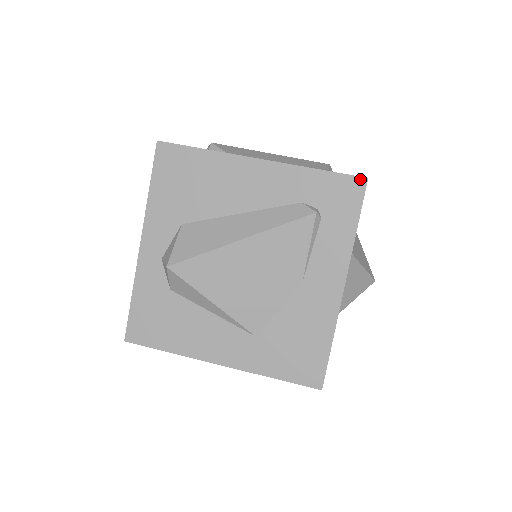
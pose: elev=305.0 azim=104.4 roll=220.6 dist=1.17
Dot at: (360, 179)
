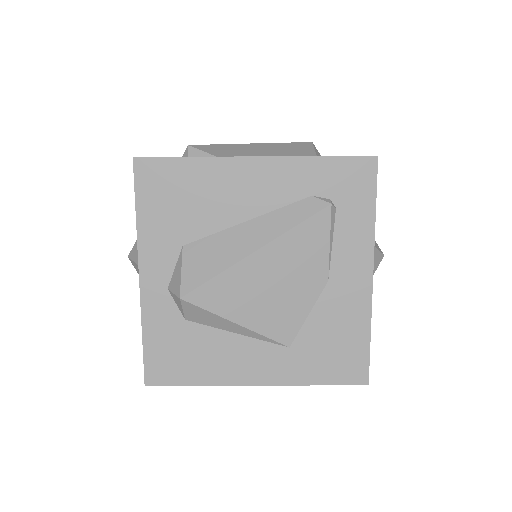
Dot at: (370, 158)
